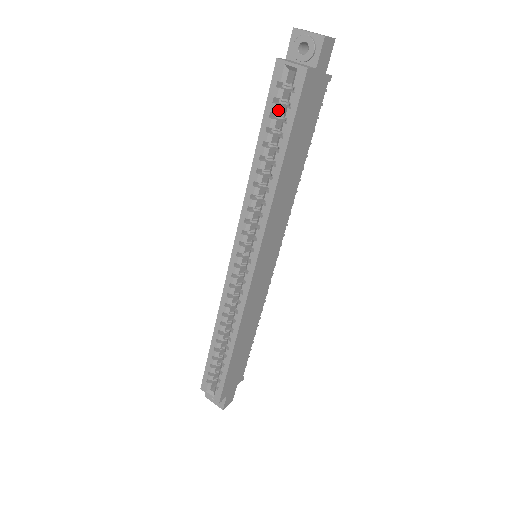
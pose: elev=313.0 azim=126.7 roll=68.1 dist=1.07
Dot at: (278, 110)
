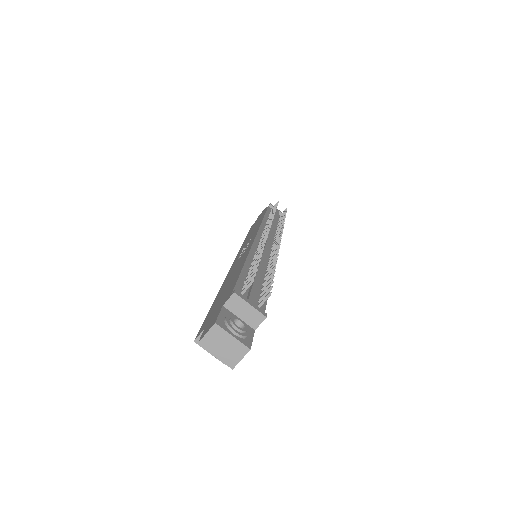
Dot at: occluded
